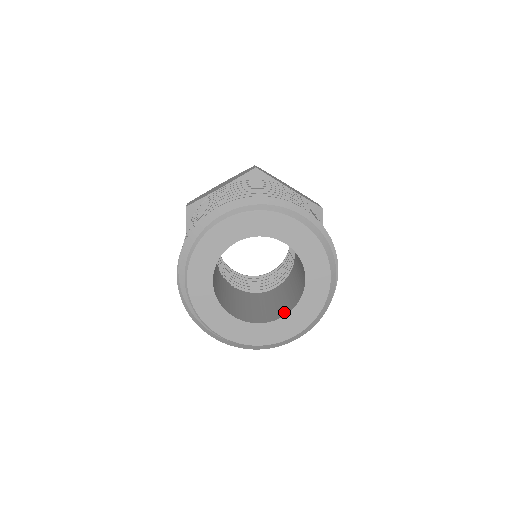
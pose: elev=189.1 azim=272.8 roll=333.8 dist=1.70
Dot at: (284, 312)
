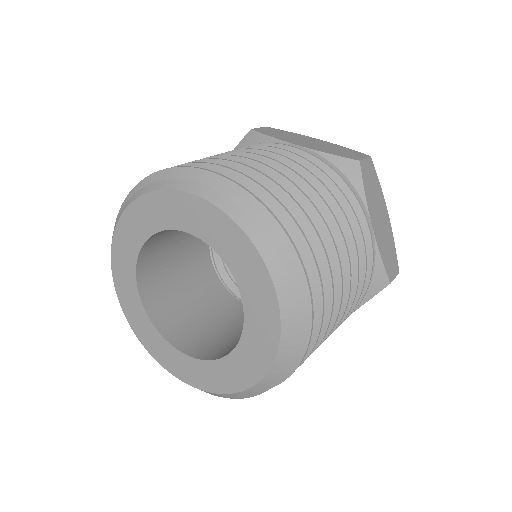
Dot at: occluded
